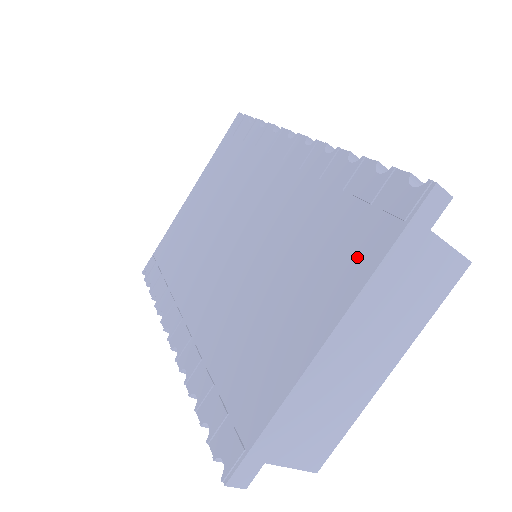
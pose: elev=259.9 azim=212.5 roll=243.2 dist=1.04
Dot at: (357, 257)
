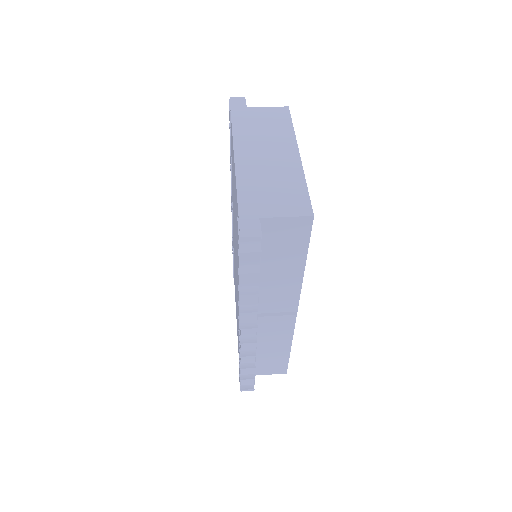
Dot at: occluded
